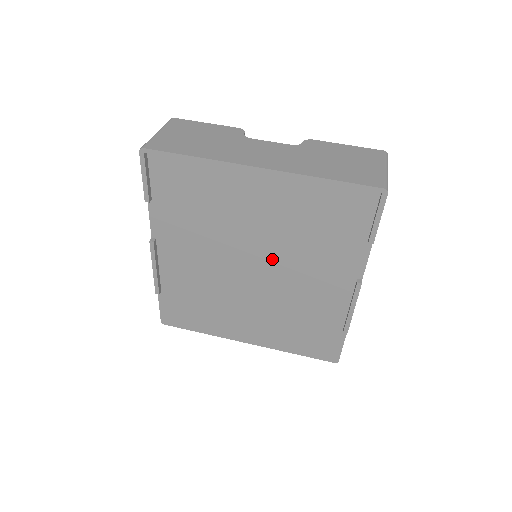
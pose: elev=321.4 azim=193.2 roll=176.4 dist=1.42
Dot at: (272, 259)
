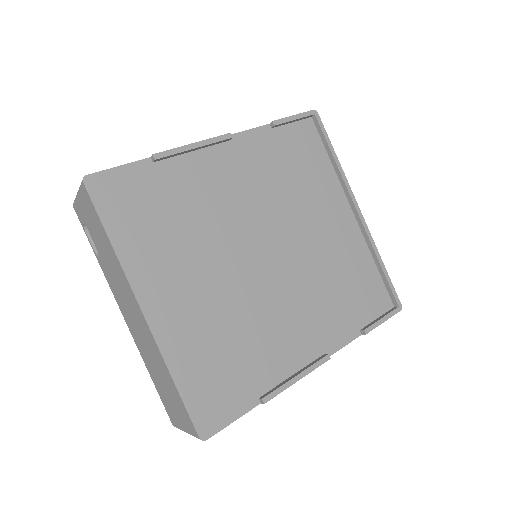
Dot at: (289, 266)
